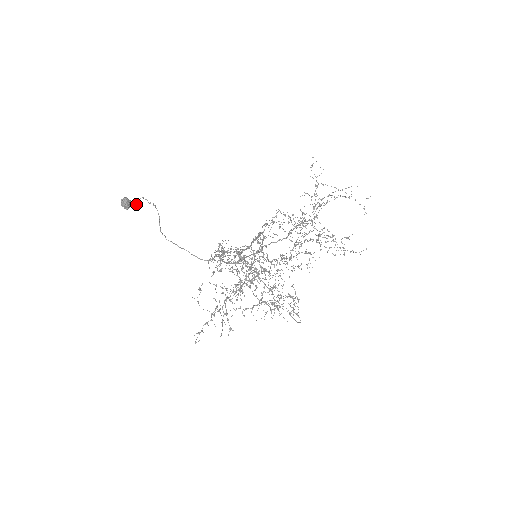
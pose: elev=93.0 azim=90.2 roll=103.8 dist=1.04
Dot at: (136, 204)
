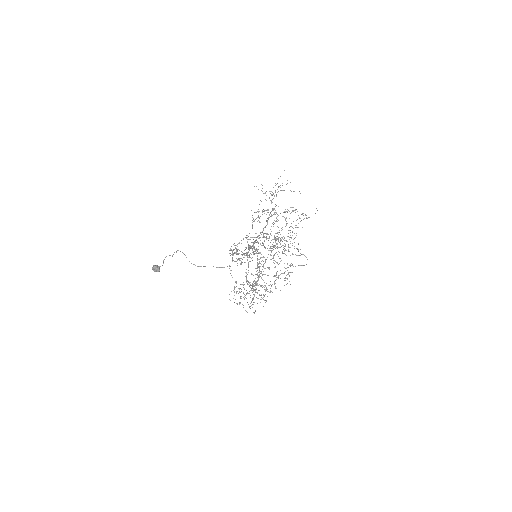
Dot at: occluded
